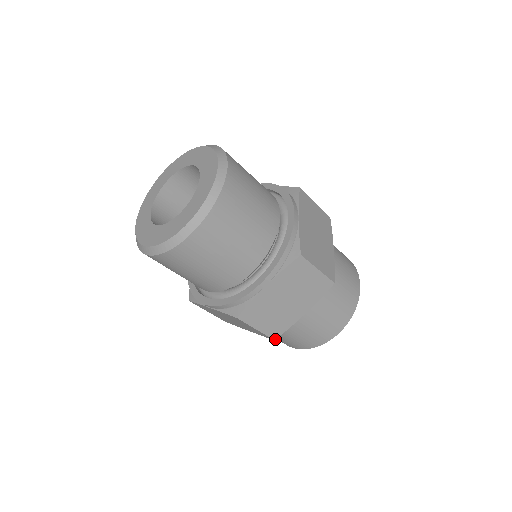
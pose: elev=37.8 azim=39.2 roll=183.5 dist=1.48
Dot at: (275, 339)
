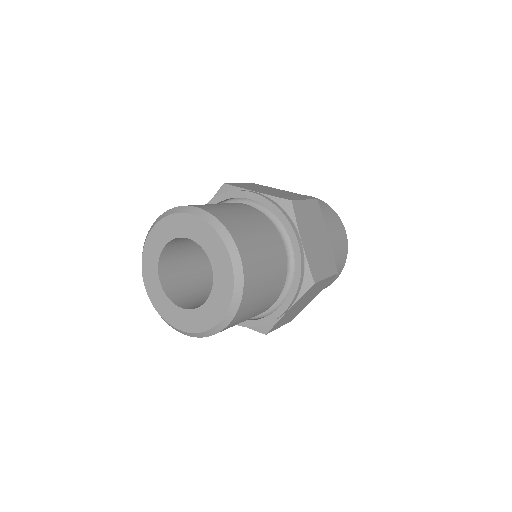
Dot at: occluded
